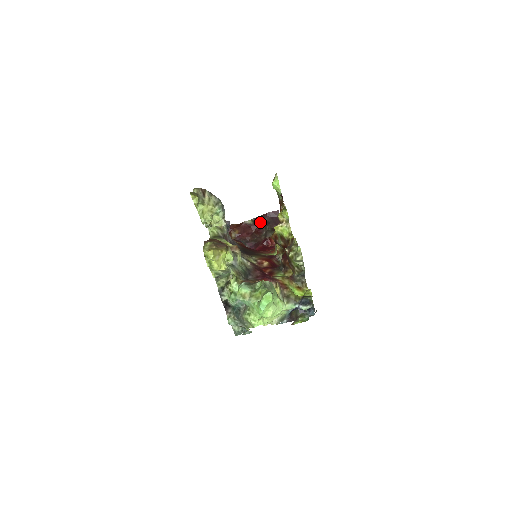
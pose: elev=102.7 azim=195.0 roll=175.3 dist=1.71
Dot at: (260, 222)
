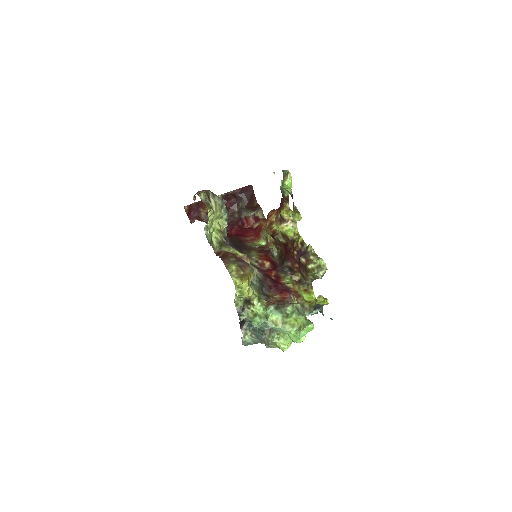
Dot at: (231, 197)
